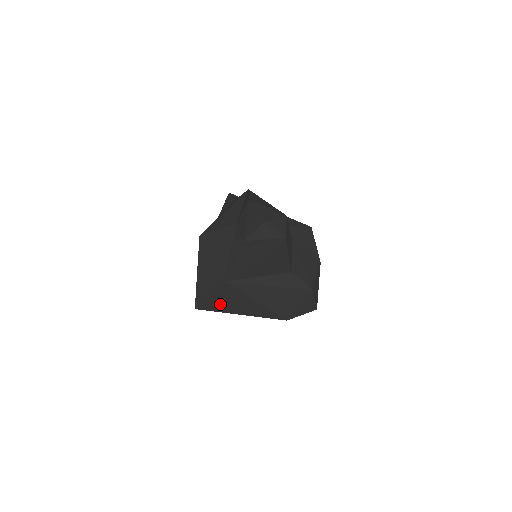
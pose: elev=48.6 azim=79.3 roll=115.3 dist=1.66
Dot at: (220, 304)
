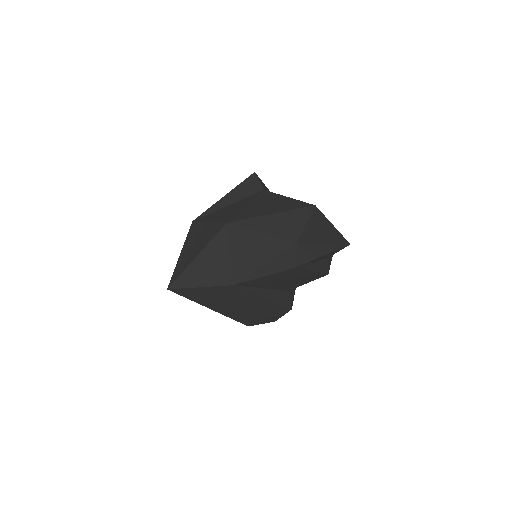
Dot at: (201, 296)
